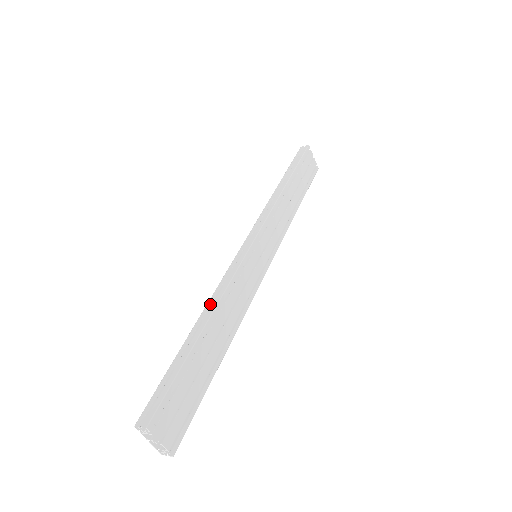
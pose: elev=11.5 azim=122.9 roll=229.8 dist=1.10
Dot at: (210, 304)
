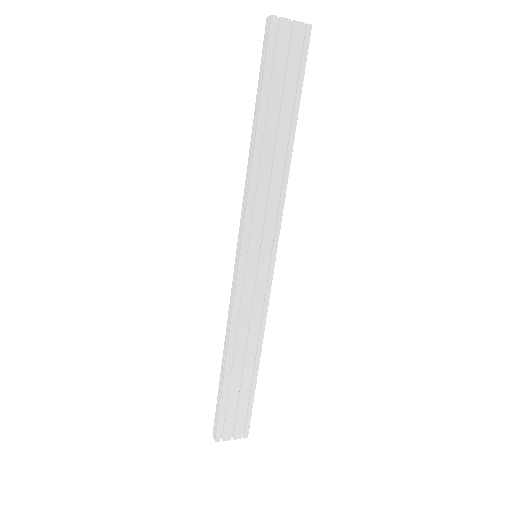
Dot at: (226, 338)
